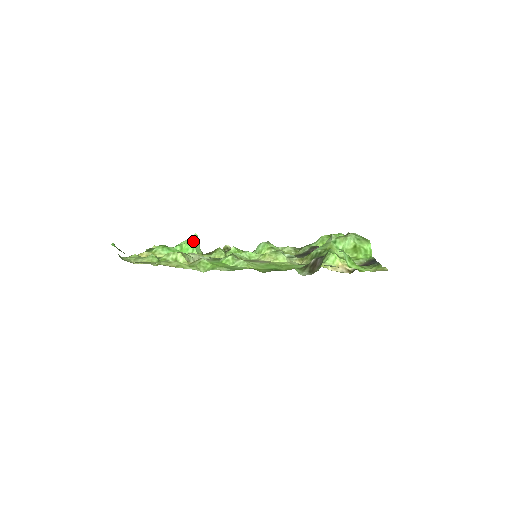
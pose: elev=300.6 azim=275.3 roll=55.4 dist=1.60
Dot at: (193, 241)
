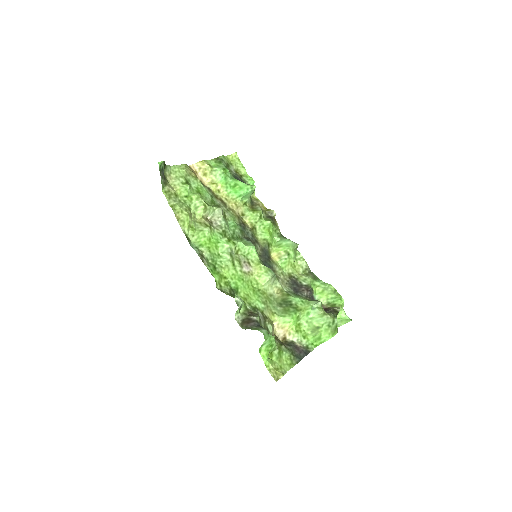
Dot at: (246, 191)
